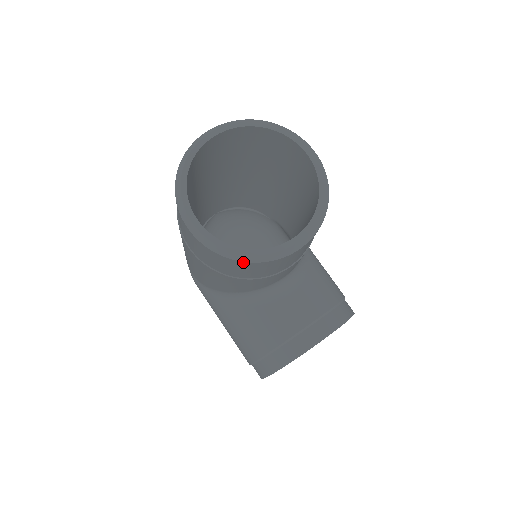
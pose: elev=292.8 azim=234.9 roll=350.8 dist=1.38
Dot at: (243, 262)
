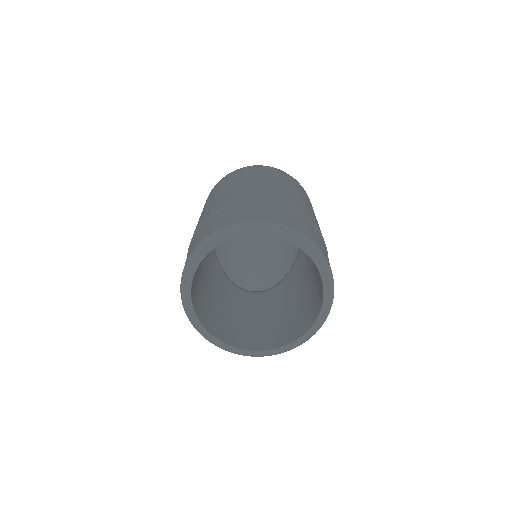
Dot at: (204, 336)
